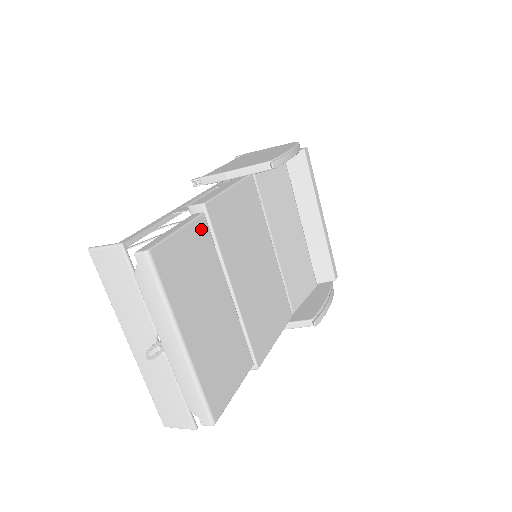
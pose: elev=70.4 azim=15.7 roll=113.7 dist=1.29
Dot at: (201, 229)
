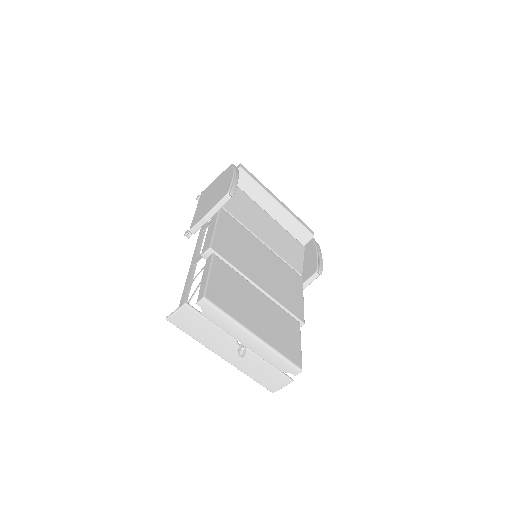
Dot at: (219, 264)
